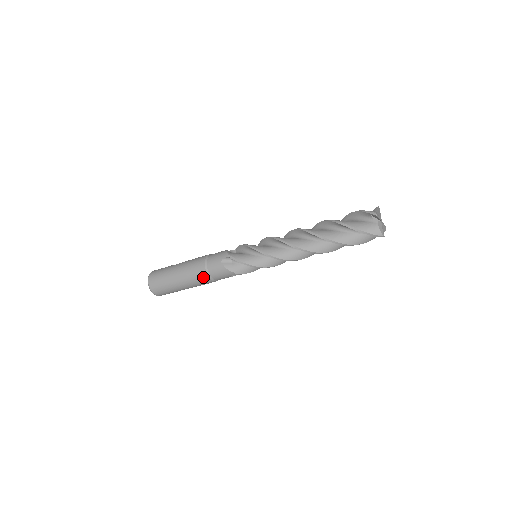
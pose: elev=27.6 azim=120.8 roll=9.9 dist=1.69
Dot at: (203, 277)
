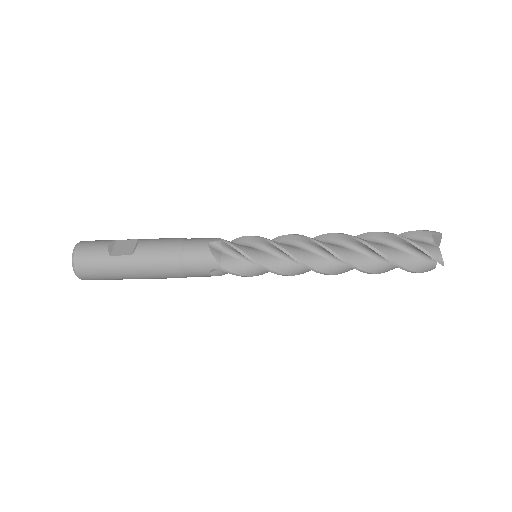
Dot at: occluded
